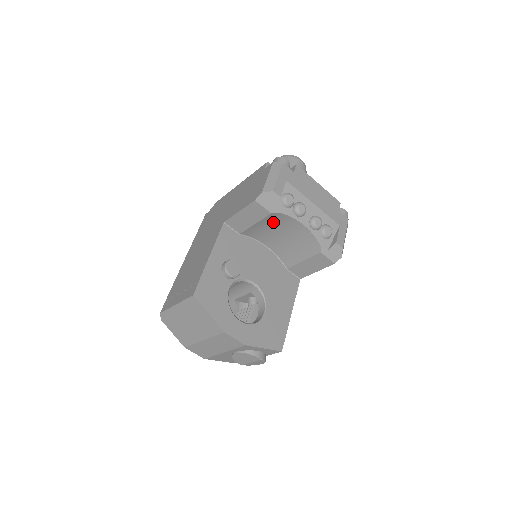
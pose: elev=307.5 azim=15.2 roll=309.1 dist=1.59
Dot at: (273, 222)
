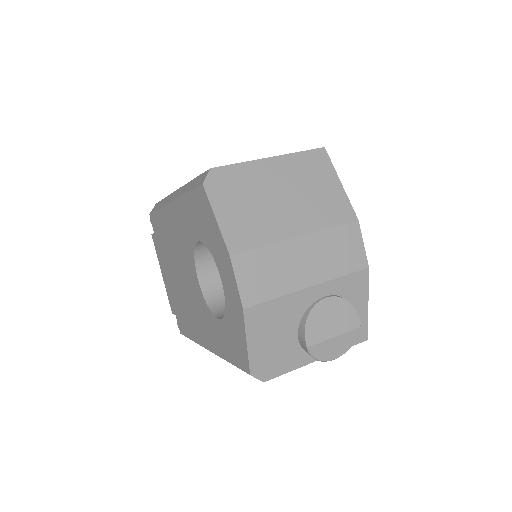
Dot at: occluded
